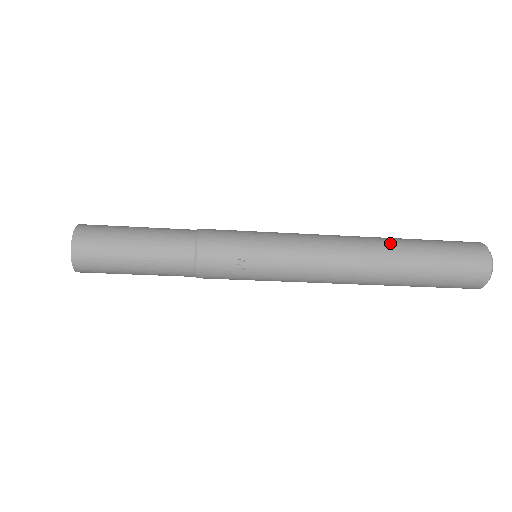
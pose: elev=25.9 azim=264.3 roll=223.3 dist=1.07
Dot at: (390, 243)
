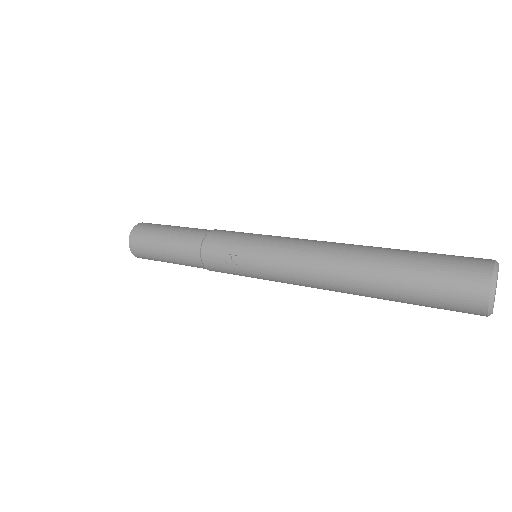
Dot at: (372, 251)
